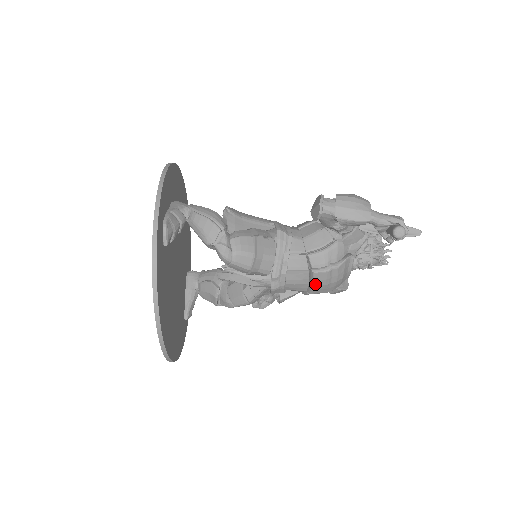
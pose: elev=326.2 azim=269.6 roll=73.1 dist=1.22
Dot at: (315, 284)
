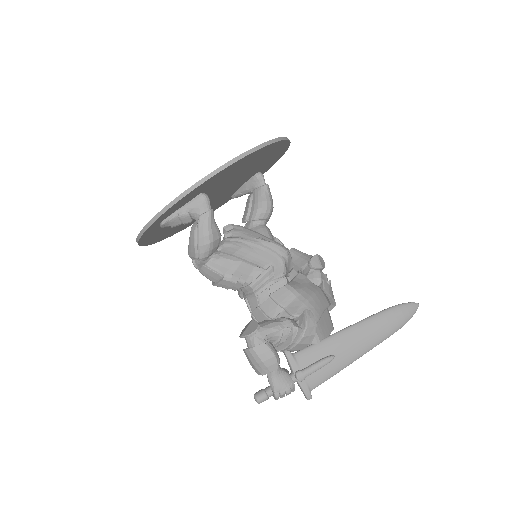
Dot at: occluded
